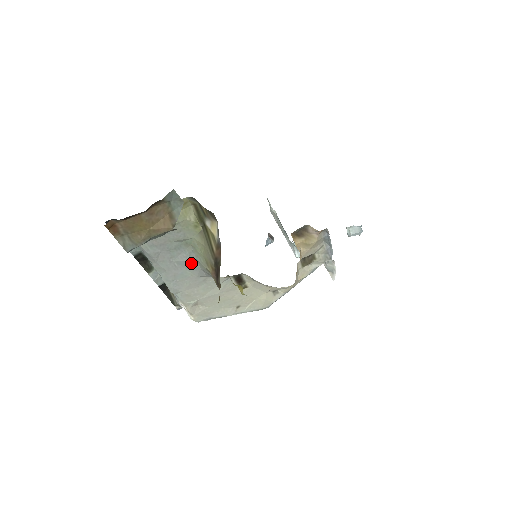
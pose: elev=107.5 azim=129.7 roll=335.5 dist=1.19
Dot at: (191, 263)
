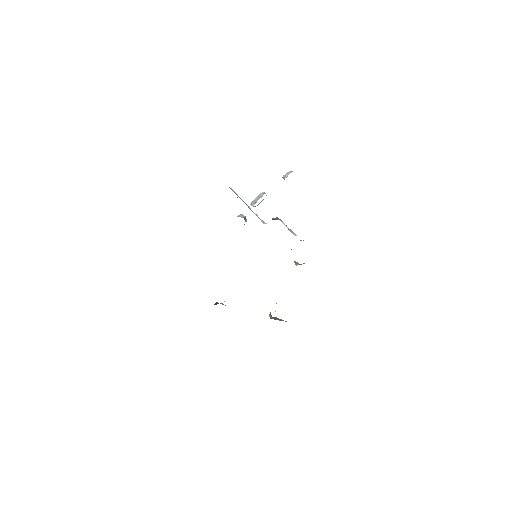
Dot at: occluded
